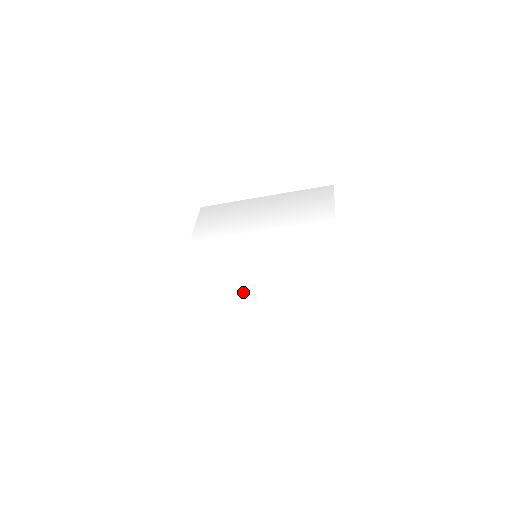
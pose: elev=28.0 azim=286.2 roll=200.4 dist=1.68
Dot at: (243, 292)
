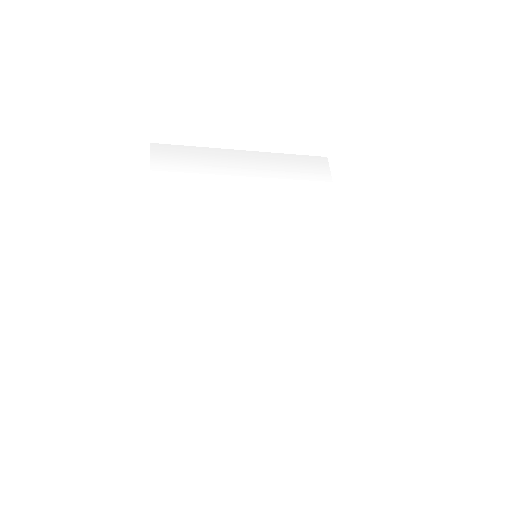
Dot at: (253, 315)
